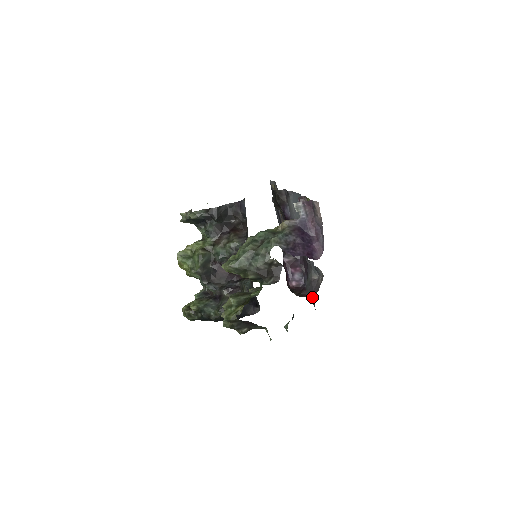
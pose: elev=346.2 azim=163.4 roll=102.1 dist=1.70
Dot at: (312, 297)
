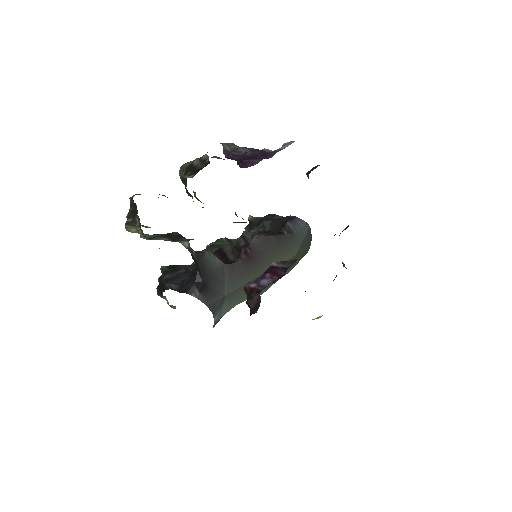
Dot at: occluded
